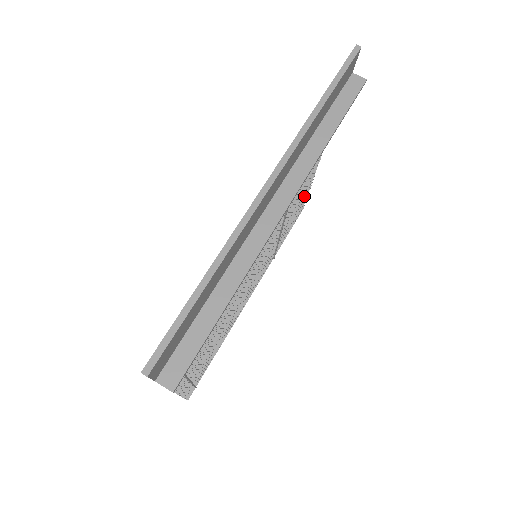
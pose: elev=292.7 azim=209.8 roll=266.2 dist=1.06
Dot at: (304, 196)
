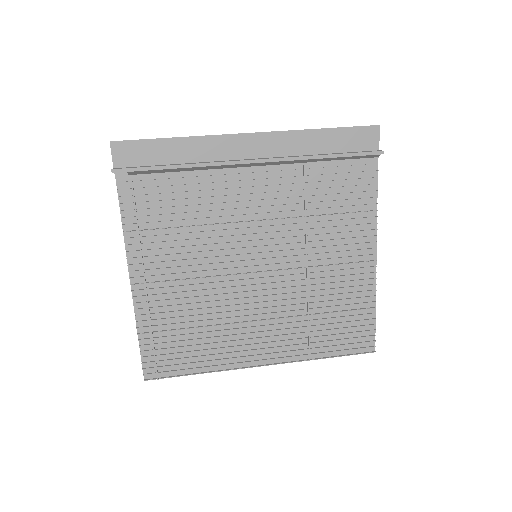
Dot at: (362, 308)
